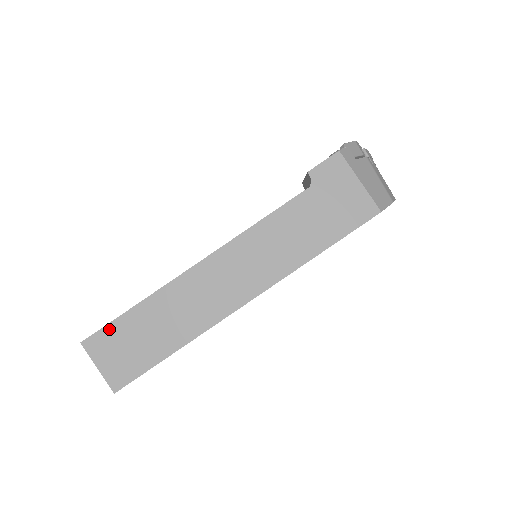
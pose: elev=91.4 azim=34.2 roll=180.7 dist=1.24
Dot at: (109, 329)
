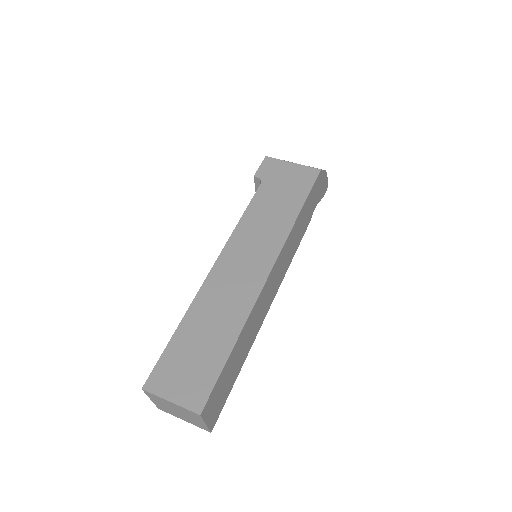
Dot at: (164, 360)
